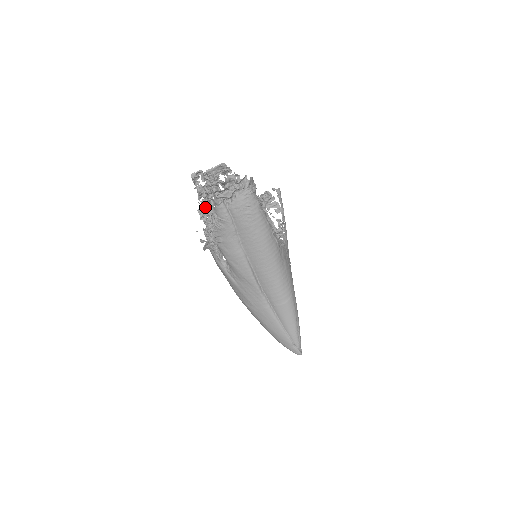
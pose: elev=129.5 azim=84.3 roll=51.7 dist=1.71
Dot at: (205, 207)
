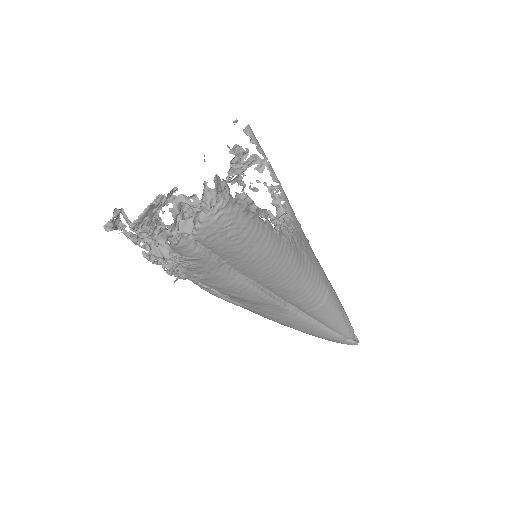
Dot at: (152, 246)
